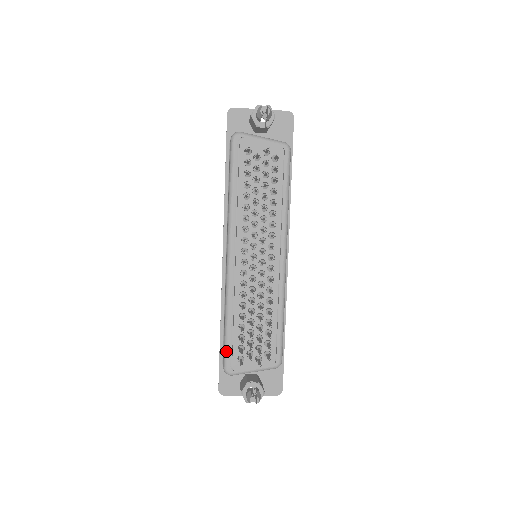
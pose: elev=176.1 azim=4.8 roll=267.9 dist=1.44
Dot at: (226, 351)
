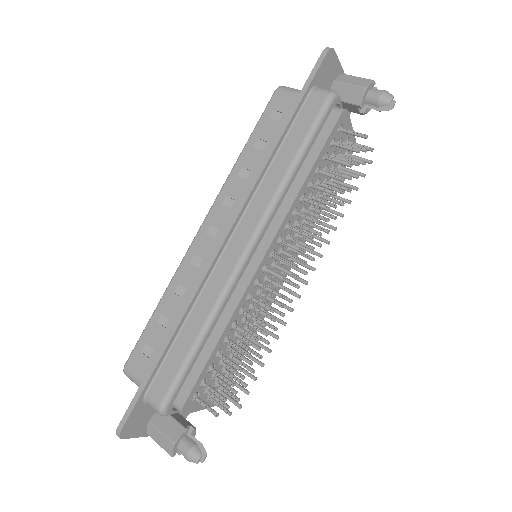
Dot at: (179, 382)
